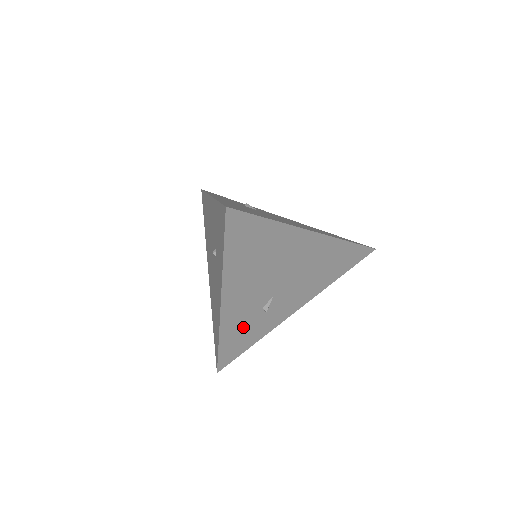
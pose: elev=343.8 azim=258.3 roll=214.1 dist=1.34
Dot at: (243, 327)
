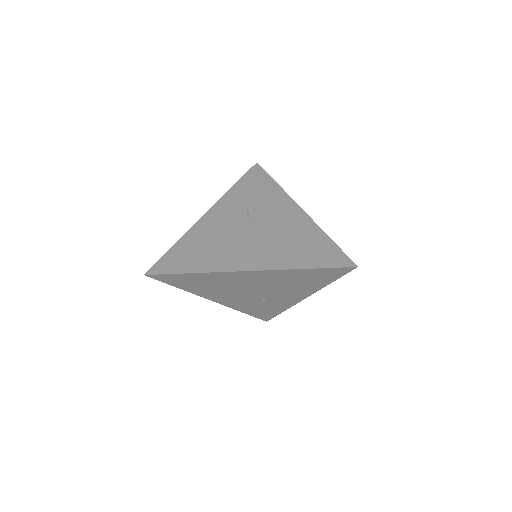
Dot at: (255, 307)
